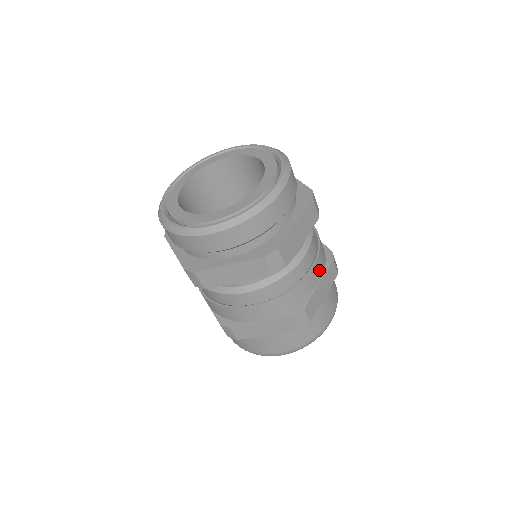
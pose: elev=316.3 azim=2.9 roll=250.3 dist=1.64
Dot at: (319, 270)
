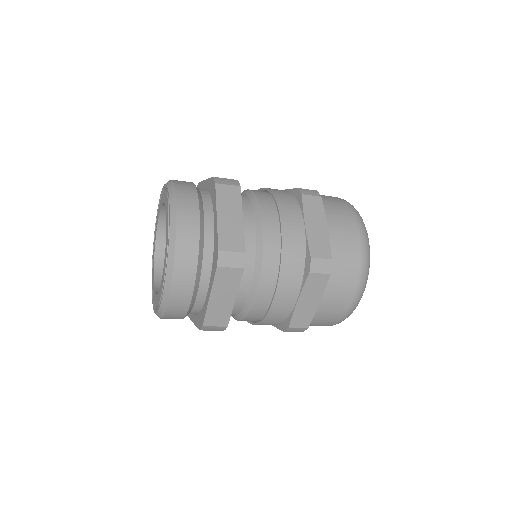
Dot at: (289, 293)
